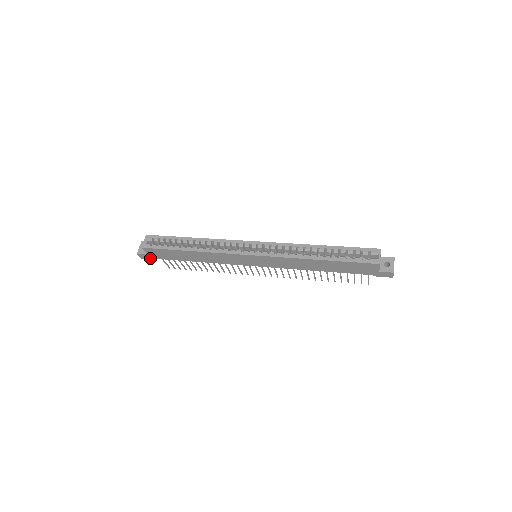
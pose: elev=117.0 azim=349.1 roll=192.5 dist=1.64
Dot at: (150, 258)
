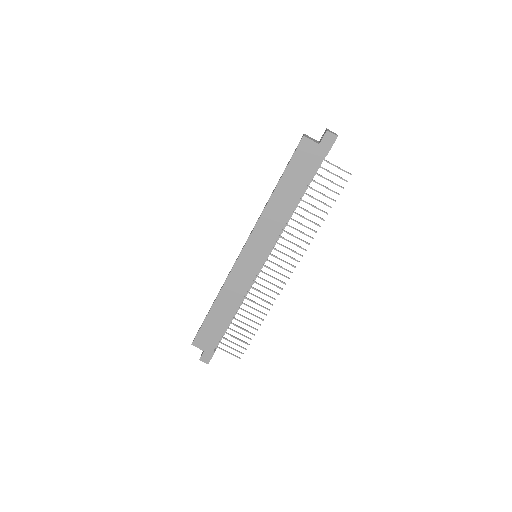
Dot at: (211, 355)
